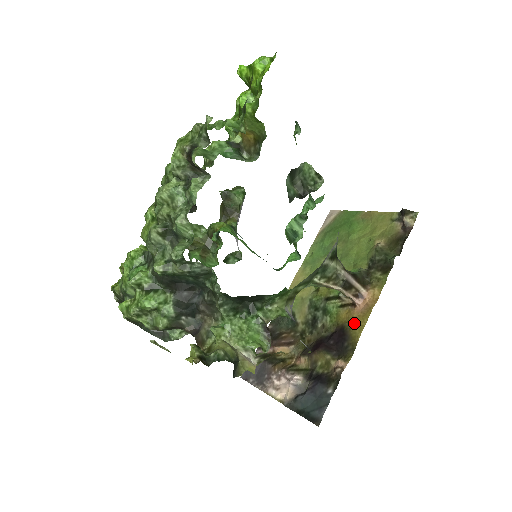
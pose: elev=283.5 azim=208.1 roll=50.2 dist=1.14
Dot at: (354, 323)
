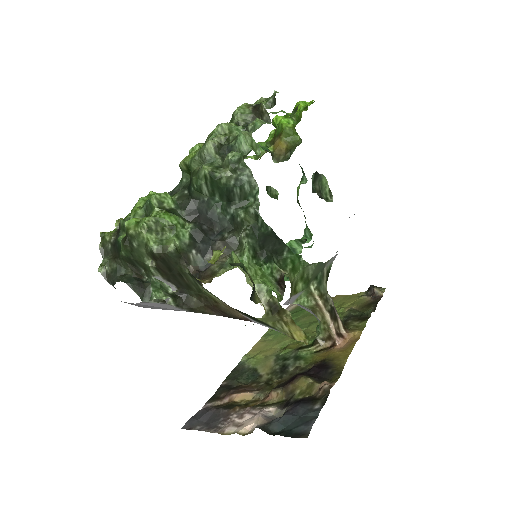
Dot at: (336, 355)
